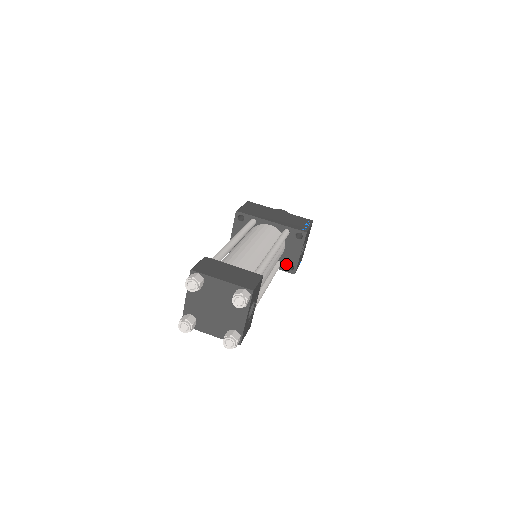
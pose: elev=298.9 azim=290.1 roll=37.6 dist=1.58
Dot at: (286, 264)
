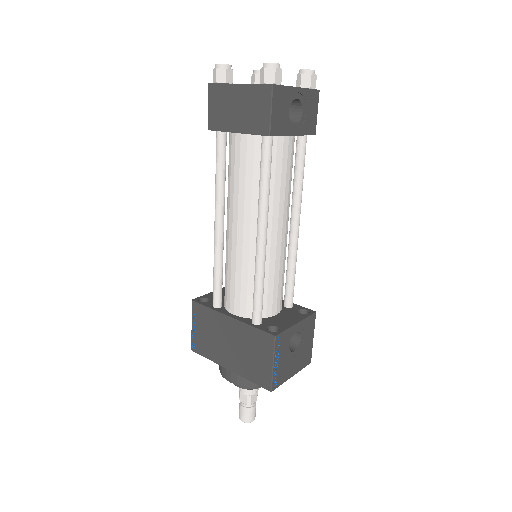
Dot at: (269, 325)
